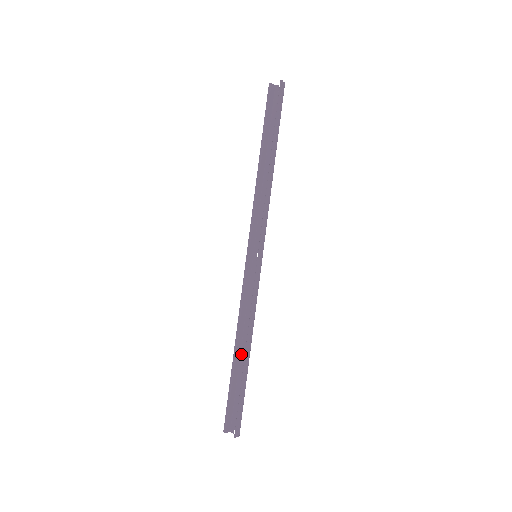
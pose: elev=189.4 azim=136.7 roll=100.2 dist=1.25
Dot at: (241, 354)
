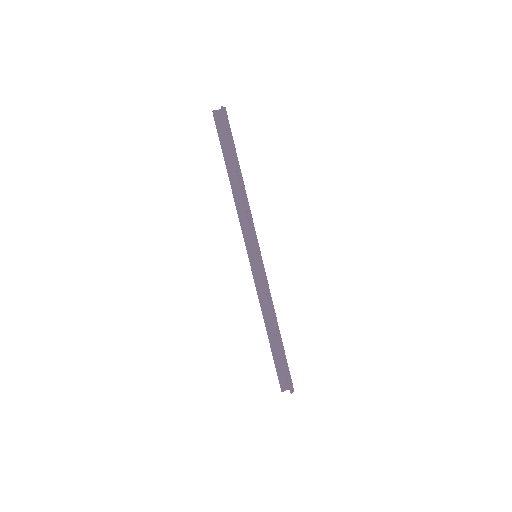
Dot at: (273, 332)
